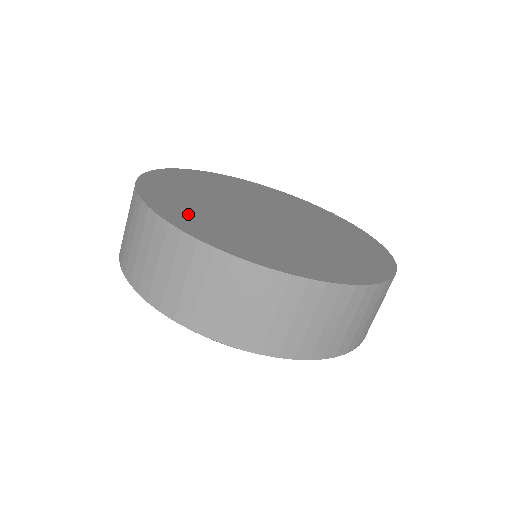
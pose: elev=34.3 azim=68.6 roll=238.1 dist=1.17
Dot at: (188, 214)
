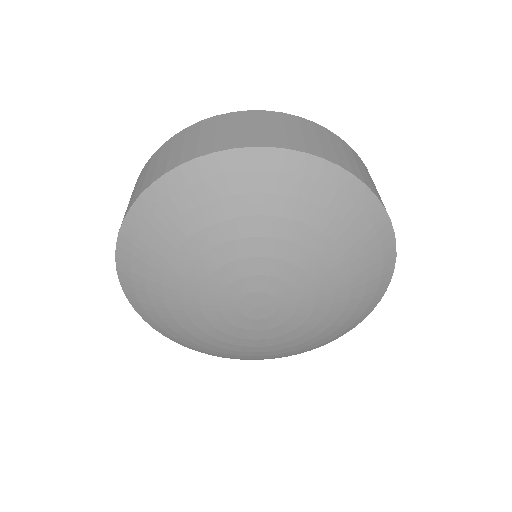
Dot at: occluded
